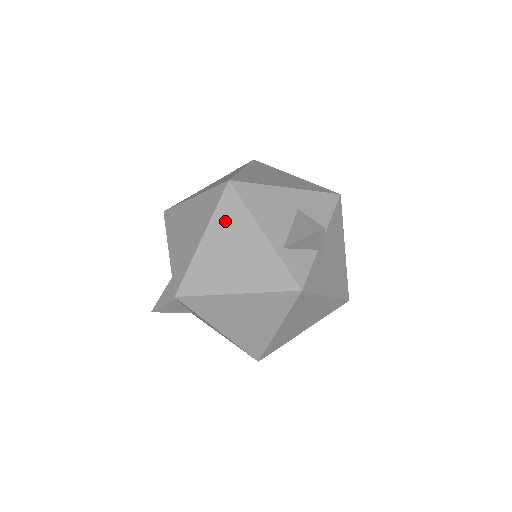
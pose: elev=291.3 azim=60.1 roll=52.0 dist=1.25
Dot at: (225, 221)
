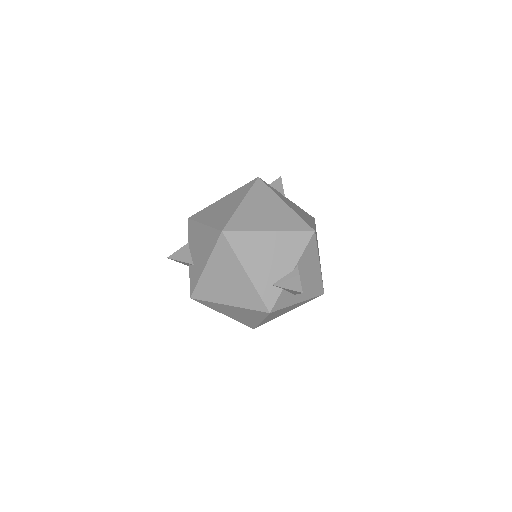
Dot at: occluded
